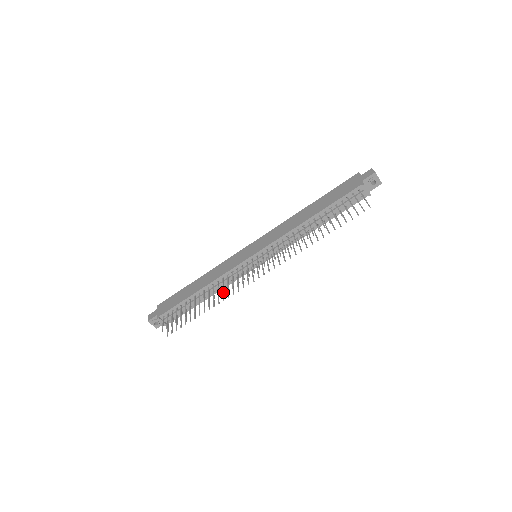
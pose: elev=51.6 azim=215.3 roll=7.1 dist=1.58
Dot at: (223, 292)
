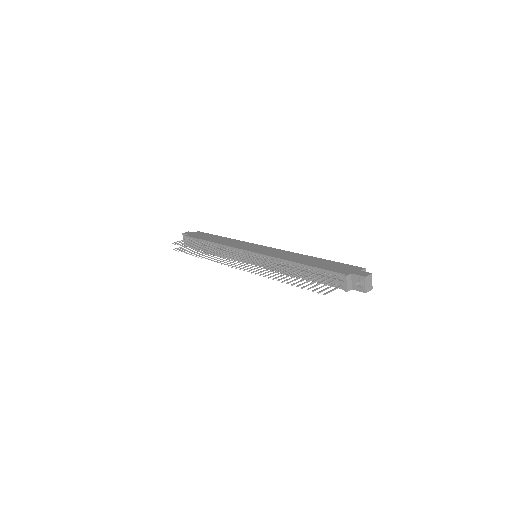
Dot at: (210, 253)
